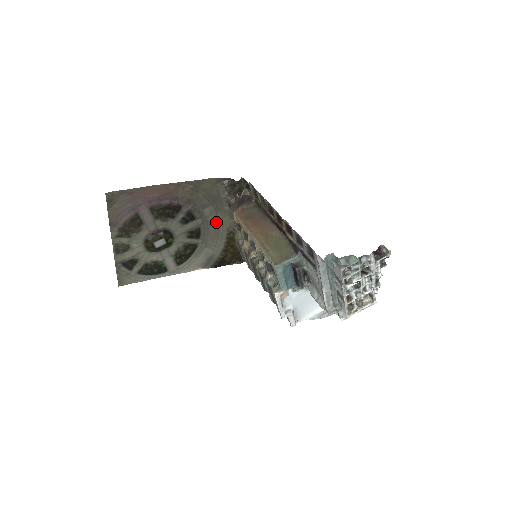
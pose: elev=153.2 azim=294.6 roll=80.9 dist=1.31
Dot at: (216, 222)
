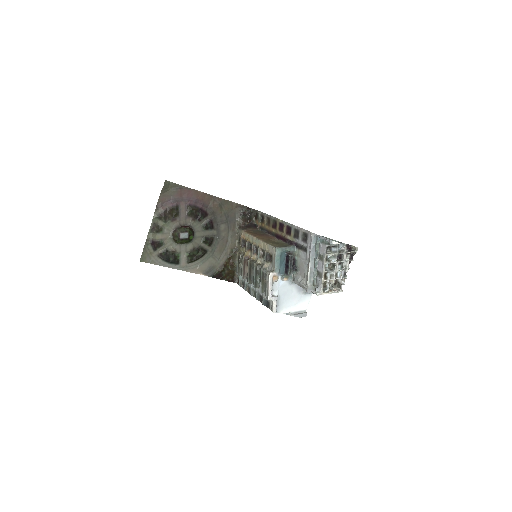
Dot at: (226, 239)
